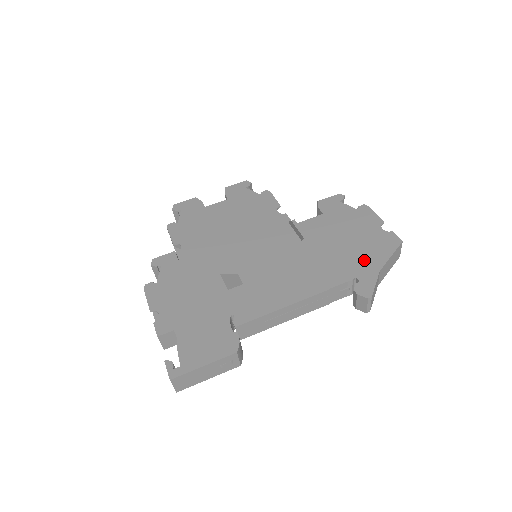
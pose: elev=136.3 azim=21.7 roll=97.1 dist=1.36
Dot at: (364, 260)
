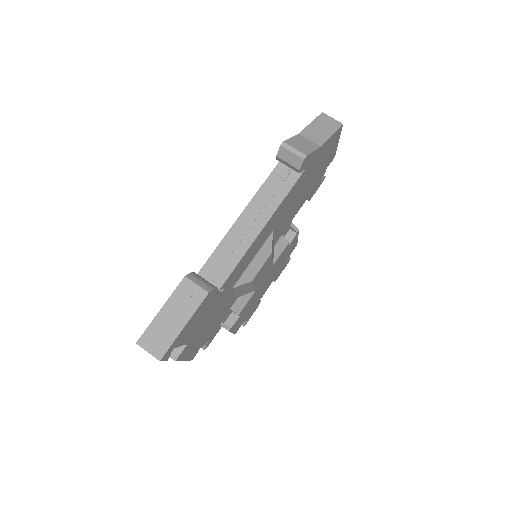
Dot at: occluded
